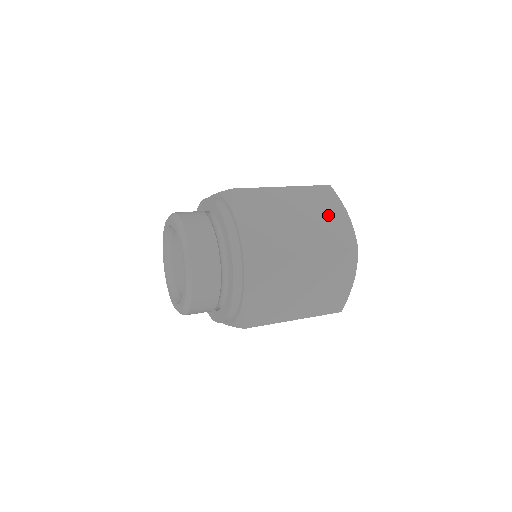
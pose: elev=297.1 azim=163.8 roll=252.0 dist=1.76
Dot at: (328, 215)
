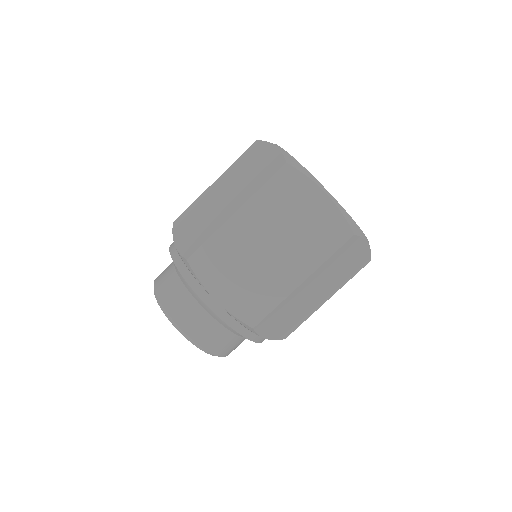
Dot at: (254, 165)
